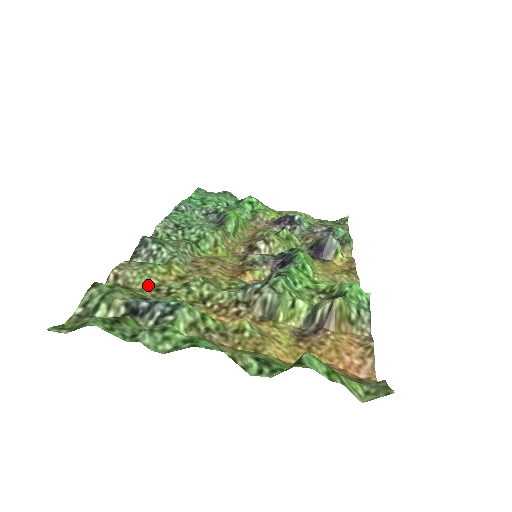
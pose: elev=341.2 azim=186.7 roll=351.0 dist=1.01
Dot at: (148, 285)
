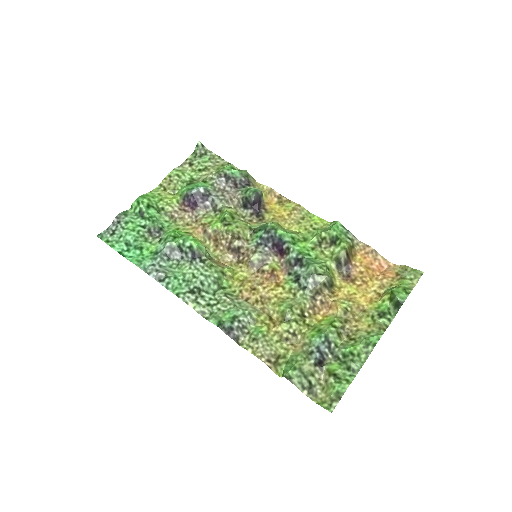
Dot at: (279, 343)
